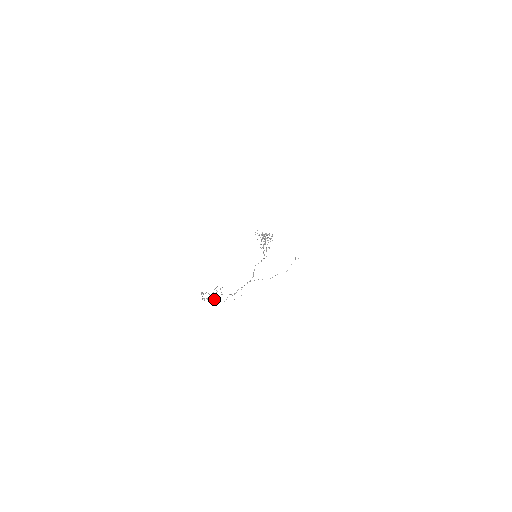
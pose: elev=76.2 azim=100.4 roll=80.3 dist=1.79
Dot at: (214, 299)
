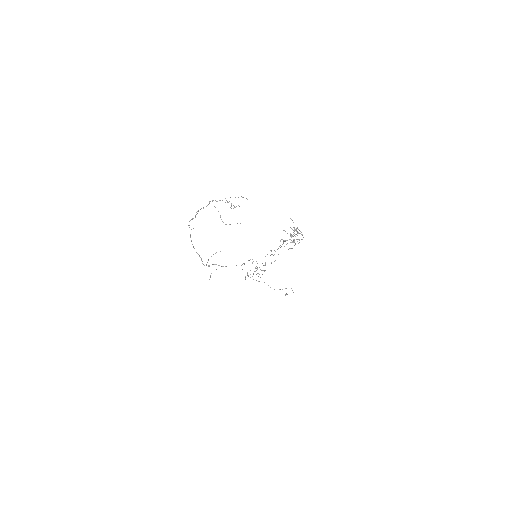
Dot at: occluded
